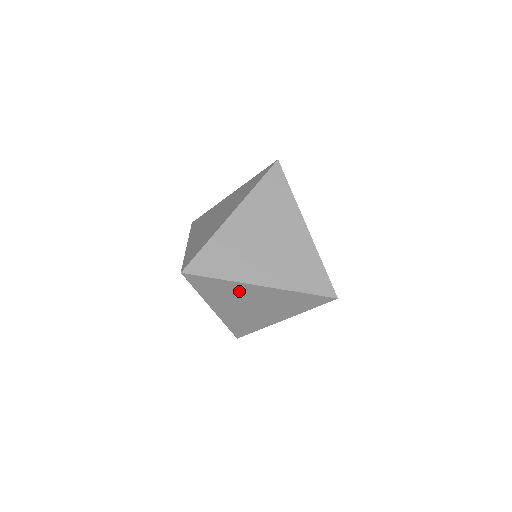
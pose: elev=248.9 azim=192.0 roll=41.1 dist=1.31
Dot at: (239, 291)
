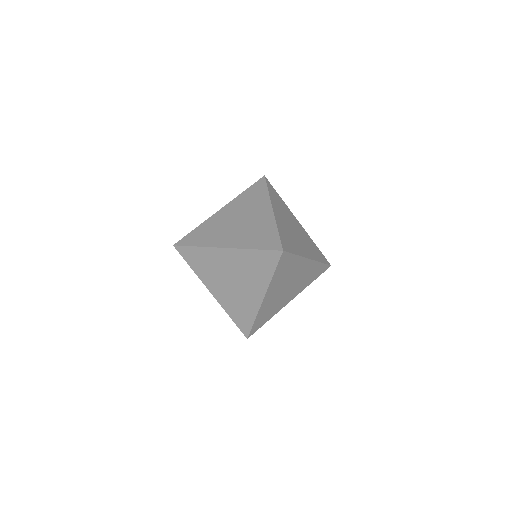
Dot at: (295, 268)
